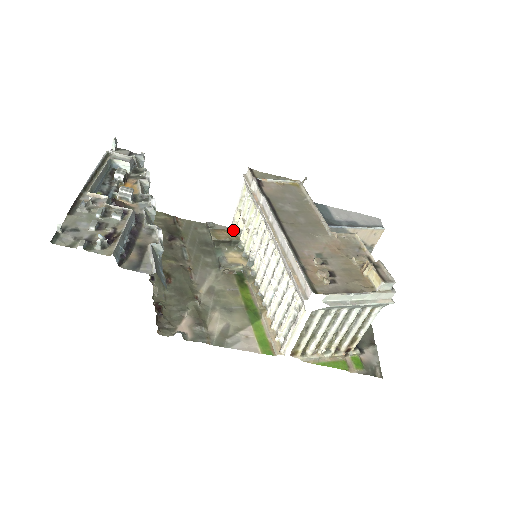
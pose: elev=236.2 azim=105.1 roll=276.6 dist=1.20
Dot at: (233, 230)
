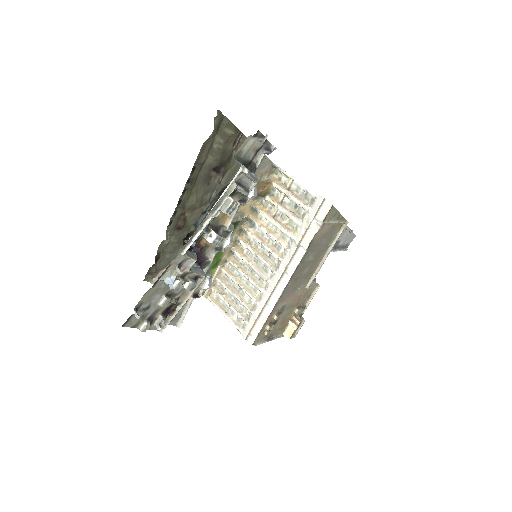
Dot at: (270, 183)
